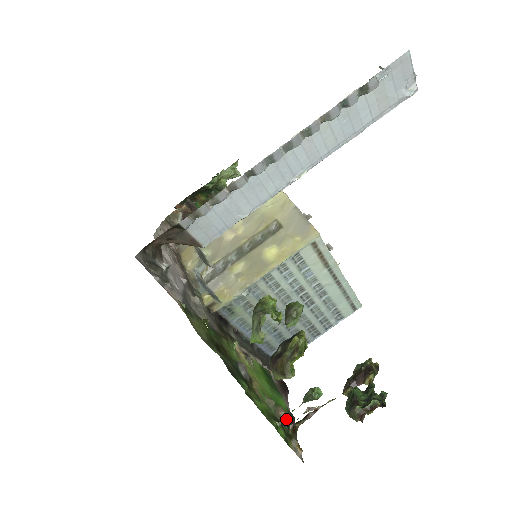
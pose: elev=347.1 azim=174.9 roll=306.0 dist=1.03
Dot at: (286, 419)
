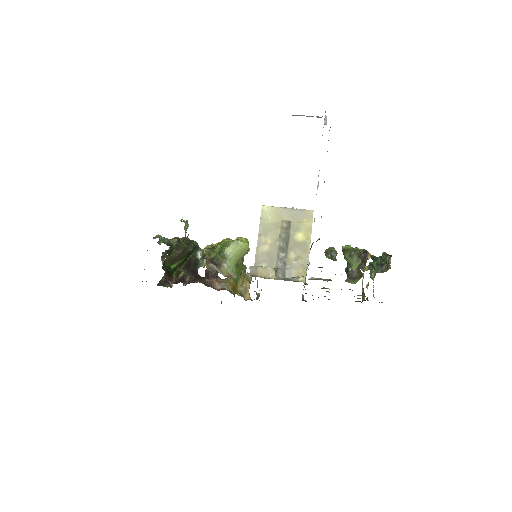
Dot at: occluded
